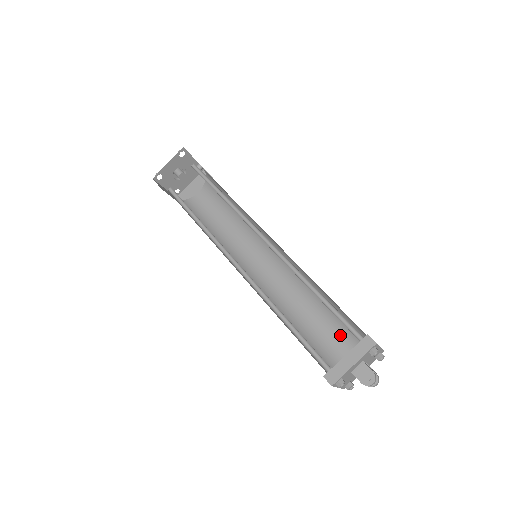
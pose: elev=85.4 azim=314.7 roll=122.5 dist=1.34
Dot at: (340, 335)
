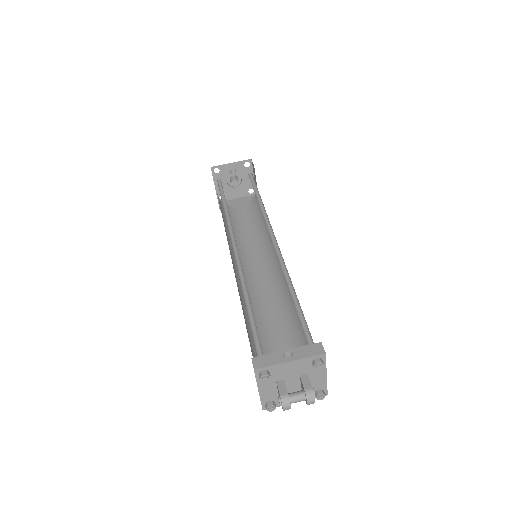
Dot at: occluded
